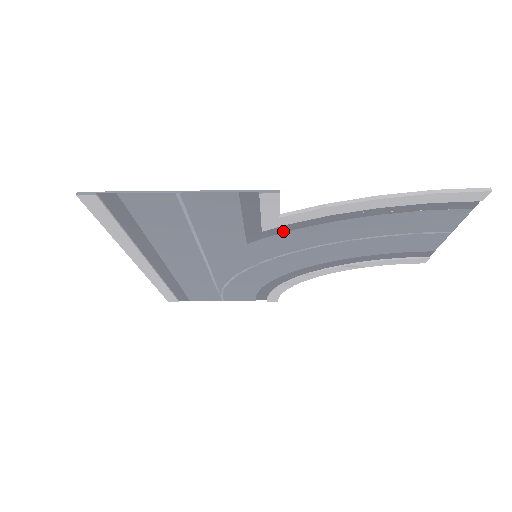
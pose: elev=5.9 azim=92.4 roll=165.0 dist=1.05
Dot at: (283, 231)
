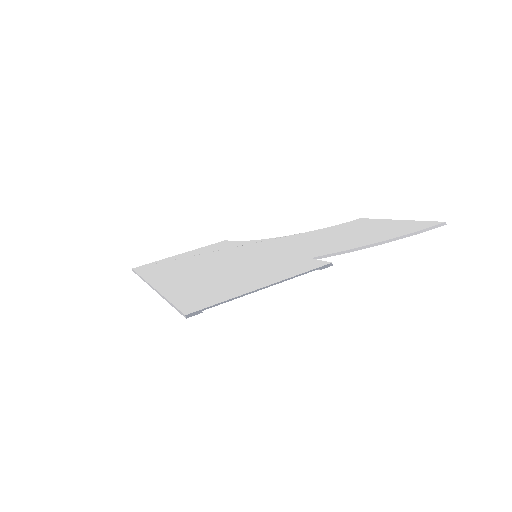
Dot at: (299, 255)
